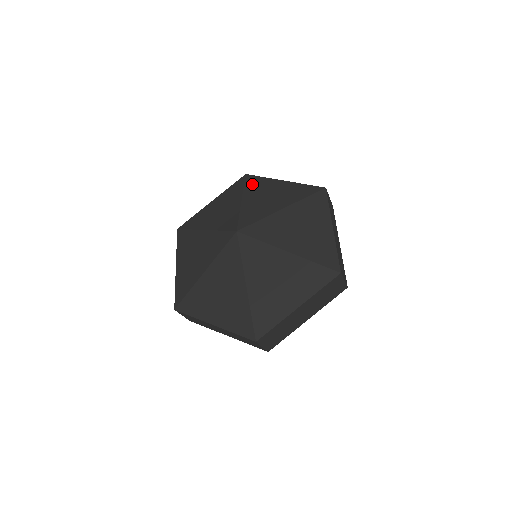
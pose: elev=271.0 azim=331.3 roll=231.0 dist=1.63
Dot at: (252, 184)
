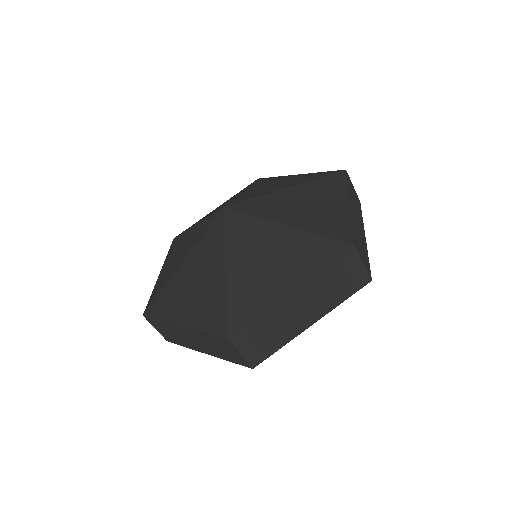
Dot at: (261, 181)
